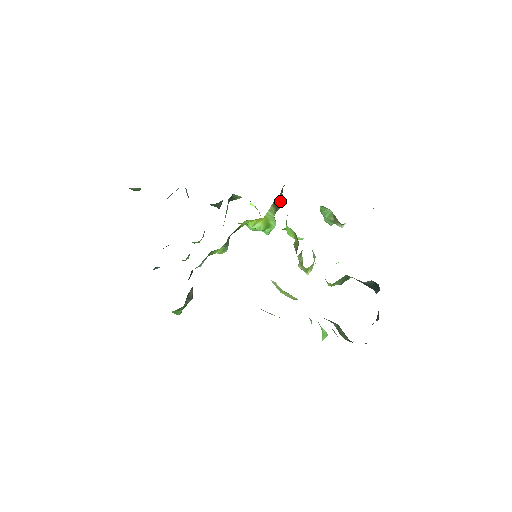
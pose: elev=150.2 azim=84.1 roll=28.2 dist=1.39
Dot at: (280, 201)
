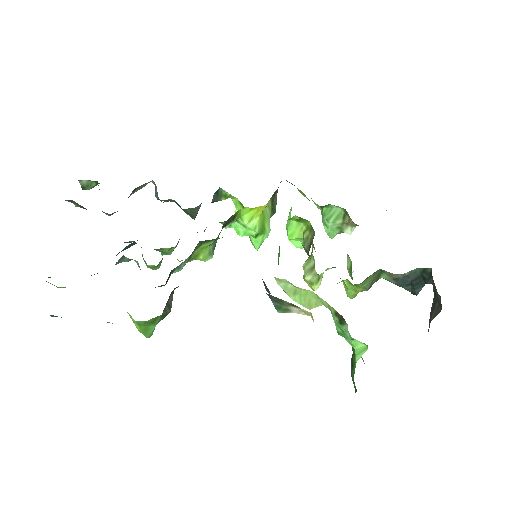
Dot at: (274, 205)
